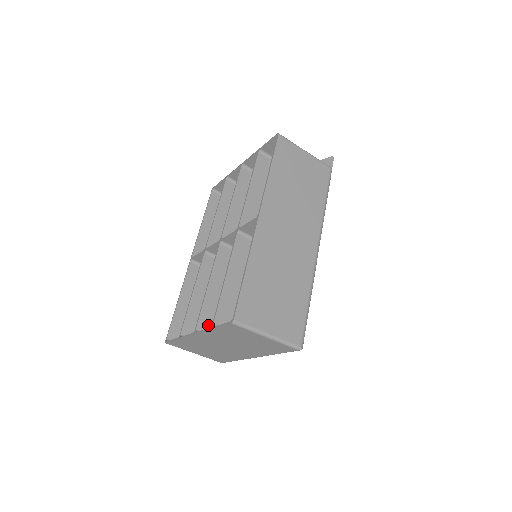
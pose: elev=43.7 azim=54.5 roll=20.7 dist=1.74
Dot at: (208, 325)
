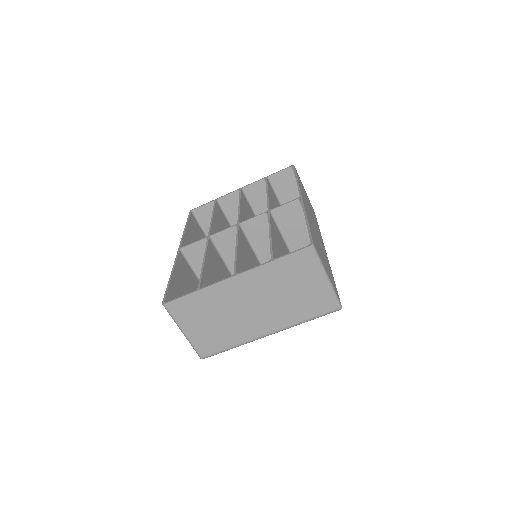
Dot at: occluded
